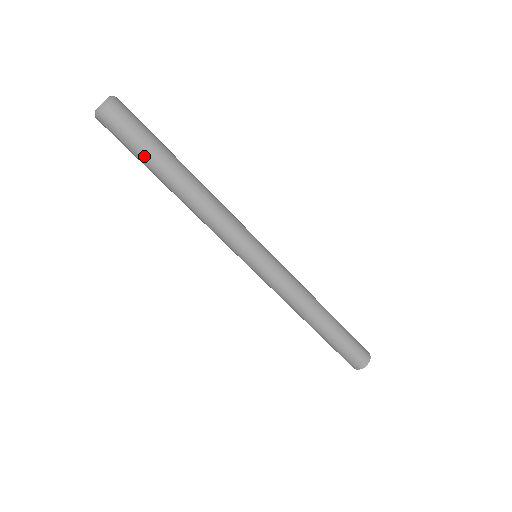
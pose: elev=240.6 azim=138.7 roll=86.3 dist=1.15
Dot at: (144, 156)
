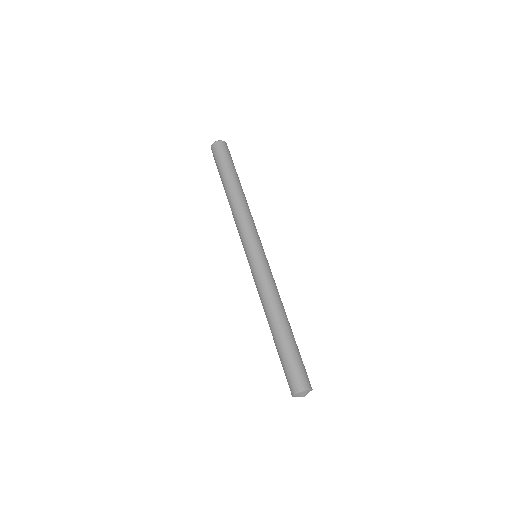
Dot at: (231, 166)
